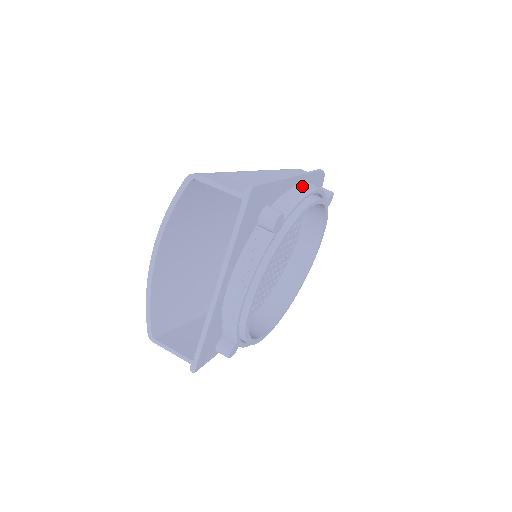
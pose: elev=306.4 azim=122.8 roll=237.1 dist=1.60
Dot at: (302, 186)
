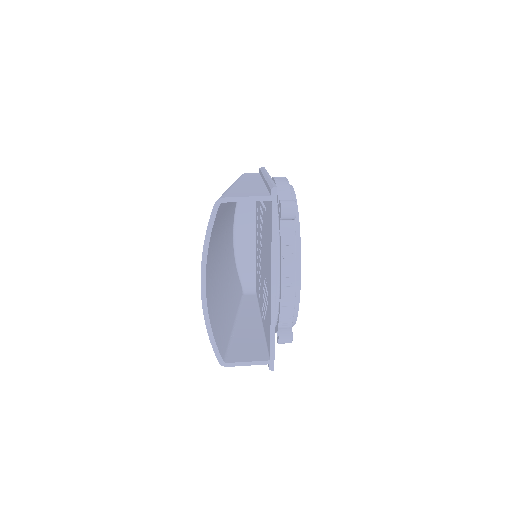
Dot at: (279, 179)
